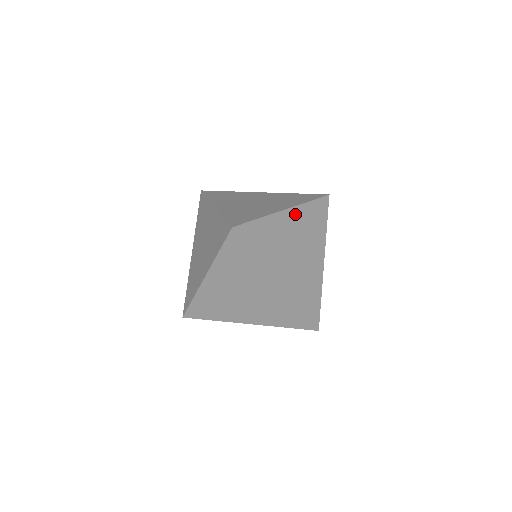
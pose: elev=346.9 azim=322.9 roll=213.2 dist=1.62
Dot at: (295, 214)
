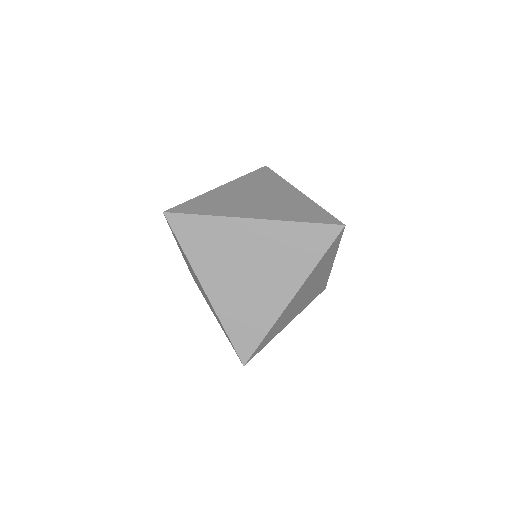
Dot at: (265, 229)
